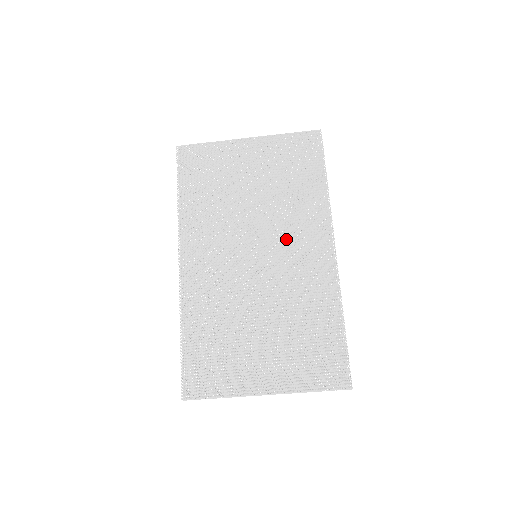
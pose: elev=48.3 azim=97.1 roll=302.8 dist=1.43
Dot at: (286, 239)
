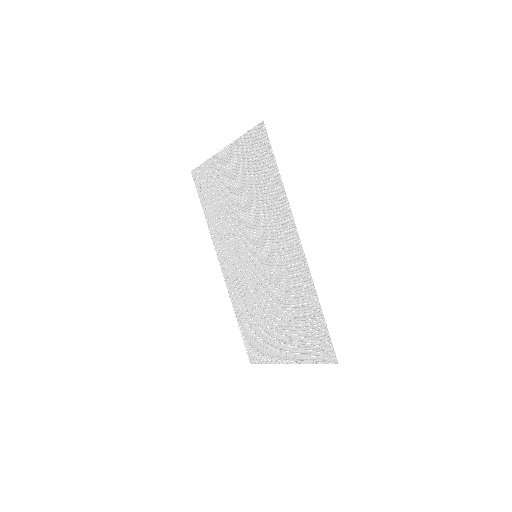
Dot at: (269, 238)
